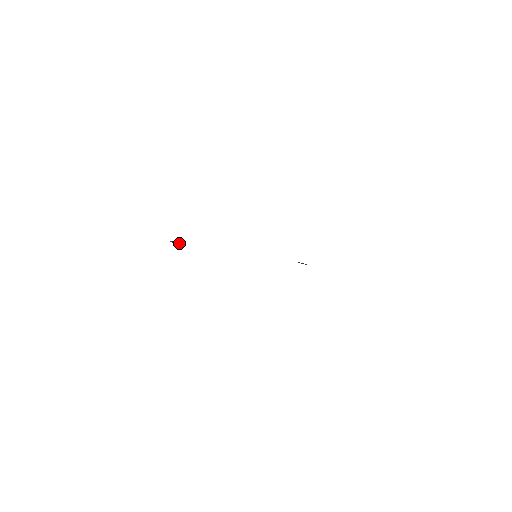
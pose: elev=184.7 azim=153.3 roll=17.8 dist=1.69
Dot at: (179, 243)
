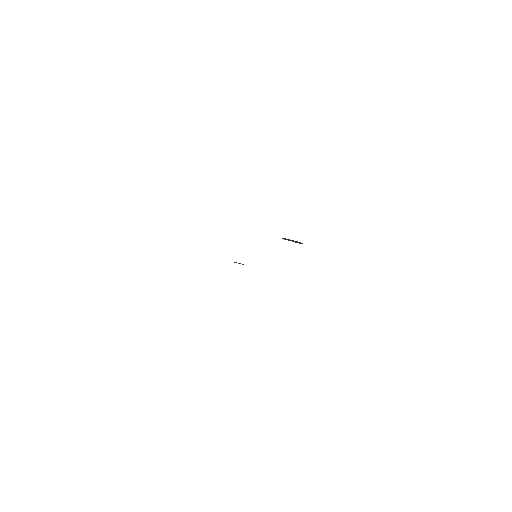
Dot at: (297, 241)
